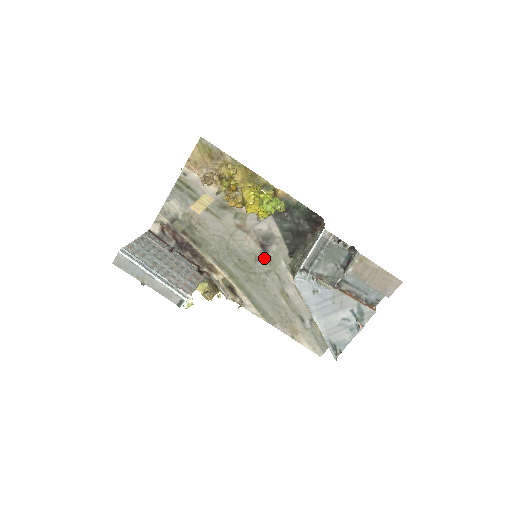
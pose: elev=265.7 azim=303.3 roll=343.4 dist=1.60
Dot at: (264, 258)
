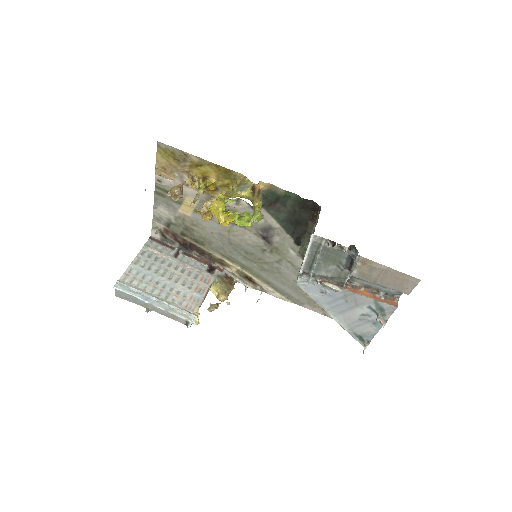
Dot at: (270, 249)
